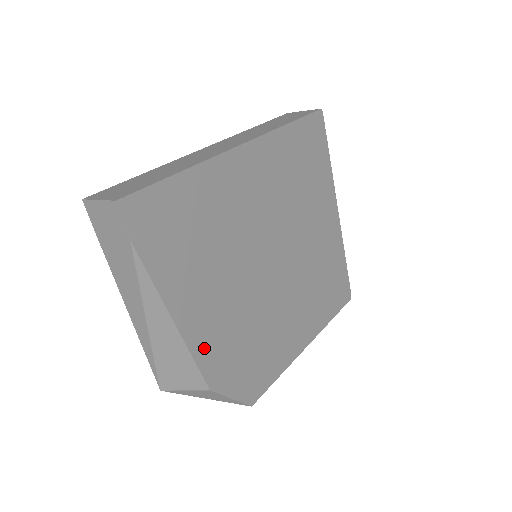
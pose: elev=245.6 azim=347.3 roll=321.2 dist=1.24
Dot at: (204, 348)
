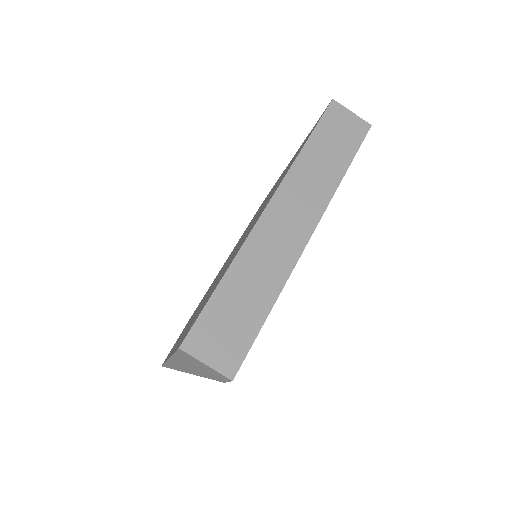
Dot at: occluded
